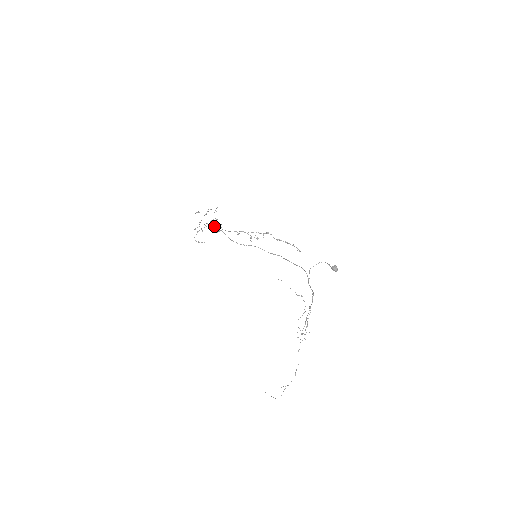
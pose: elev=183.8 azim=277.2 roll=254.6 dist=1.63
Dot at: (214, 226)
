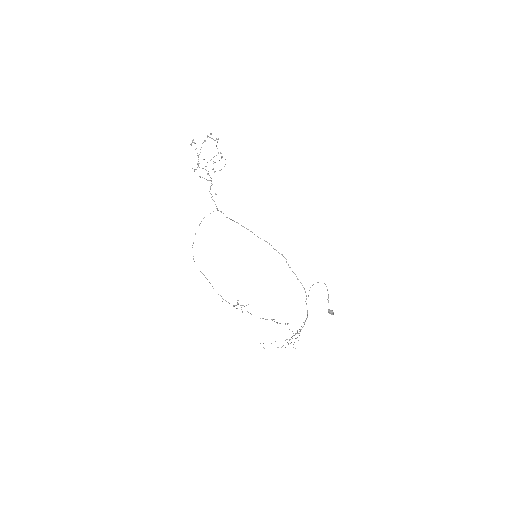
Dot at: occluded
